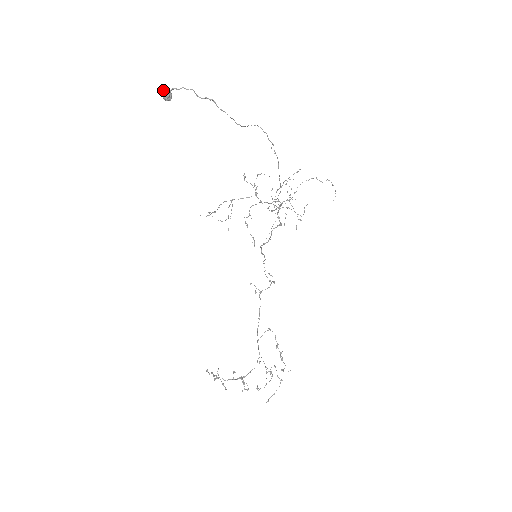
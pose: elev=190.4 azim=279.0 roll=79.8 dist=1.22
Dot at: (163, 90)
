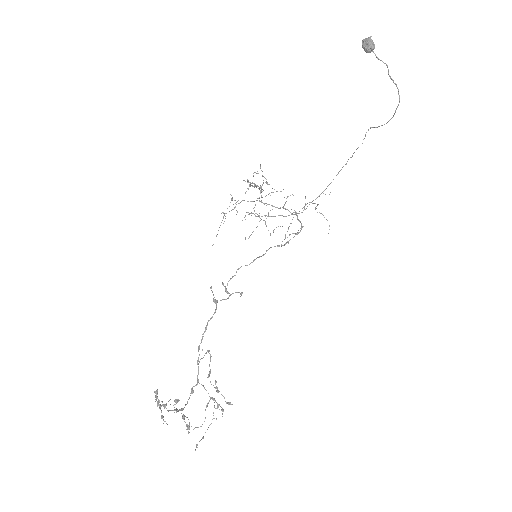
Dot at: occluded
